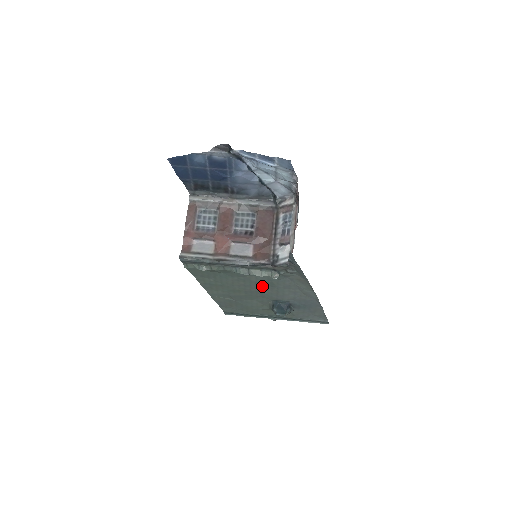
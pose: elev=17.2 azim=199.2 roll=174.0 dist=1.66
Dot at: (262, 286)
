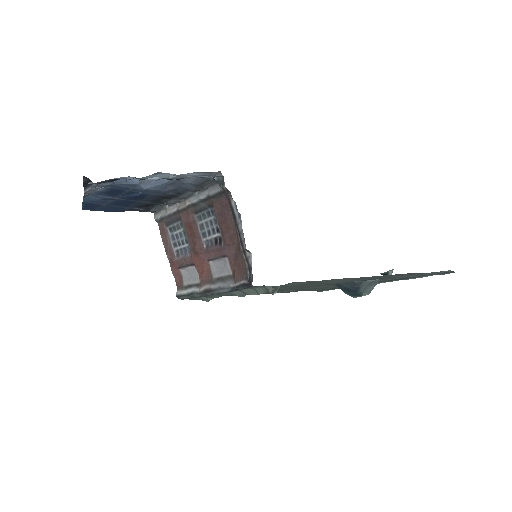
Dot at: (292, 286)
